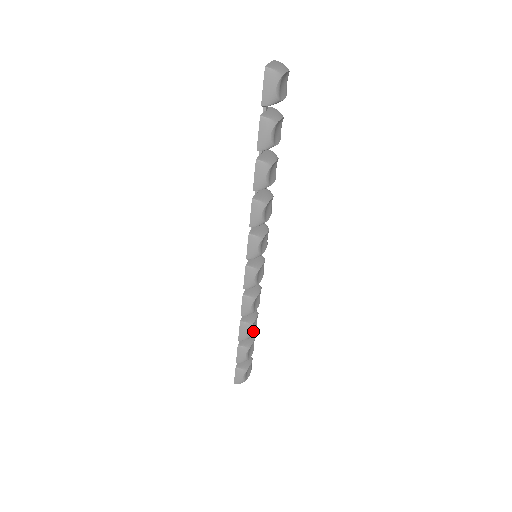
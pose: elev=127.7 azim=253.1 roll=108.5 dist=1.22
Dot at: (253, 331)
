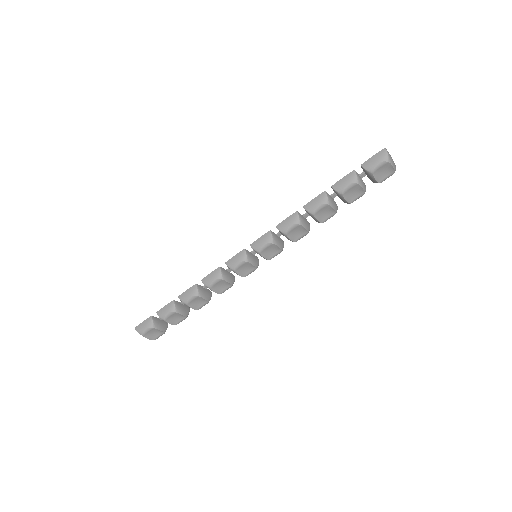
Dot at: (192, 306)
